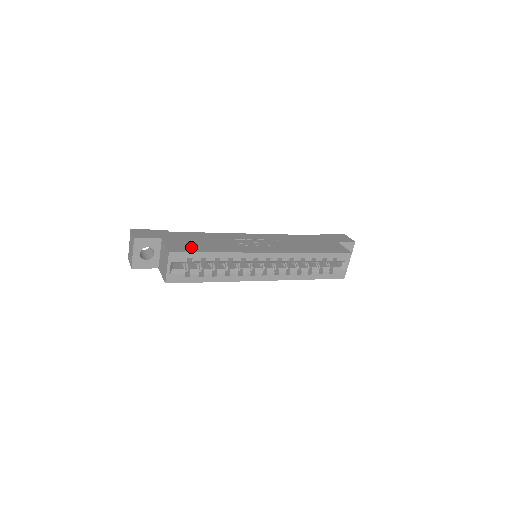
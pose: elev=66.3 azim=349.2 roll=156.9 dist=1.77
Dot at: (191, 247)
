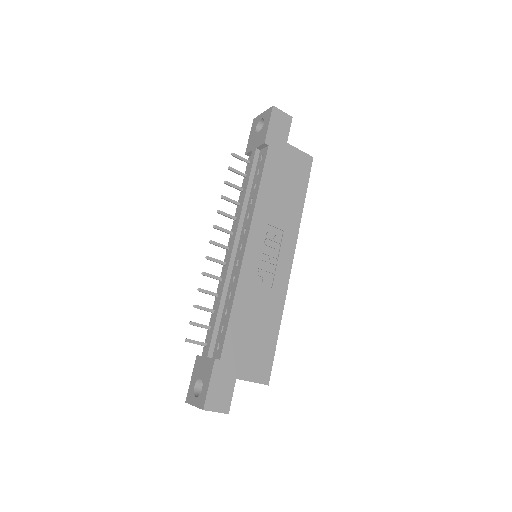
Dot at: (264, 353)
